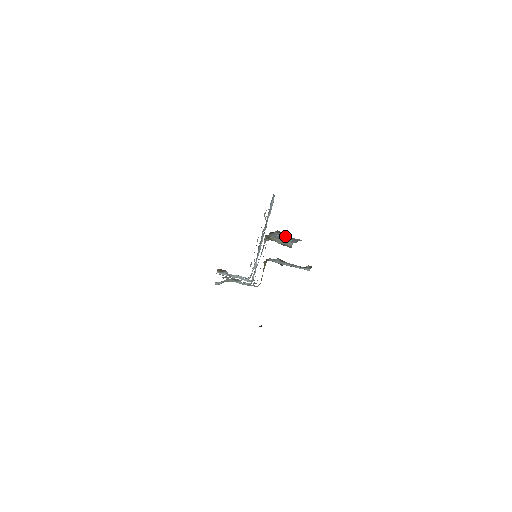
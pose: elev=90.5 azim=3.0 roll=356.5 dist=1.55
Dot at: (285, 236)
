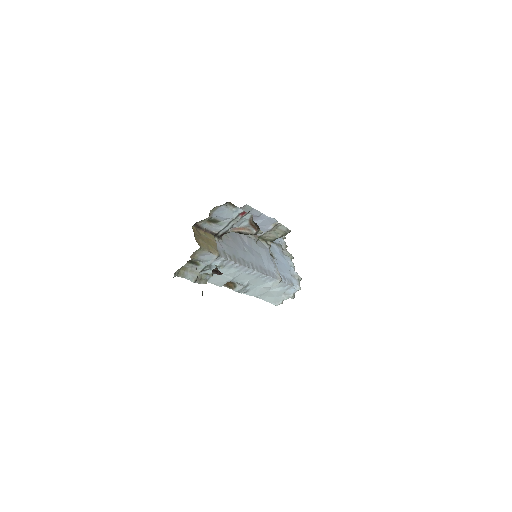
Dot at: occluded
